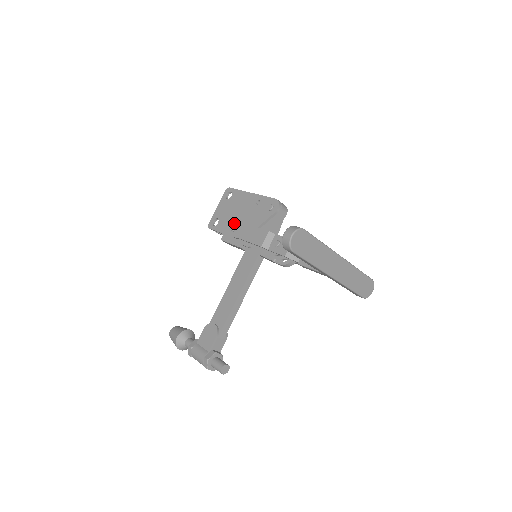
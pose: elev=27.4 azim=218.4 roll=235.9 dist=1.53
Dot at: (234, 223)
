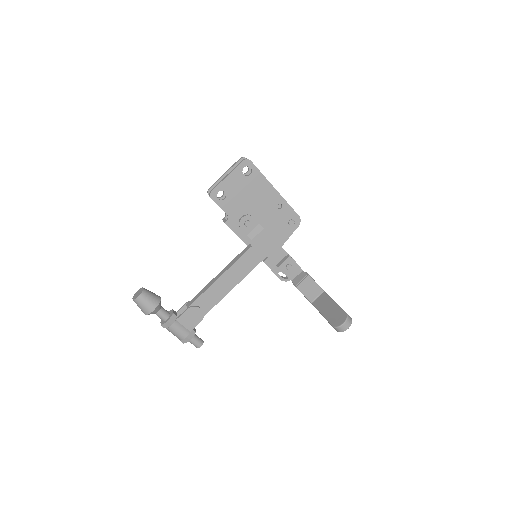
Dot at: (249, 217)
